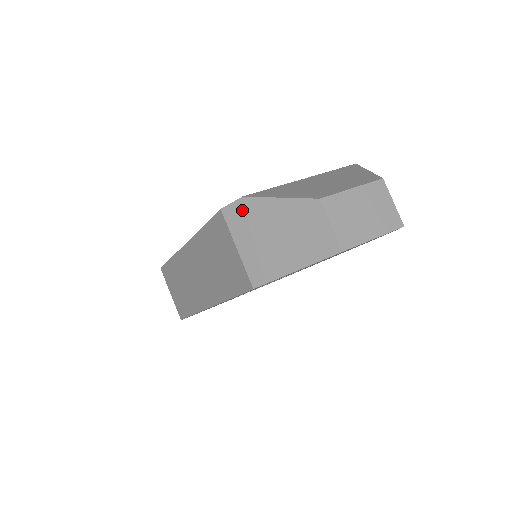
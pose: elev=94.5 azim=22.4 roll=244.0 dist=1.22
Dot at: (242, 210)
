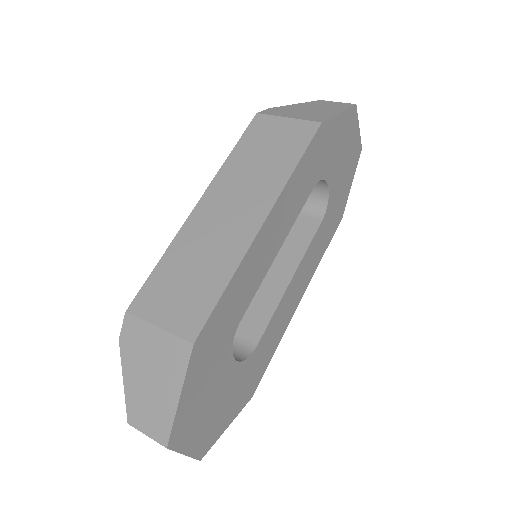
Dot at: (275, 110)
